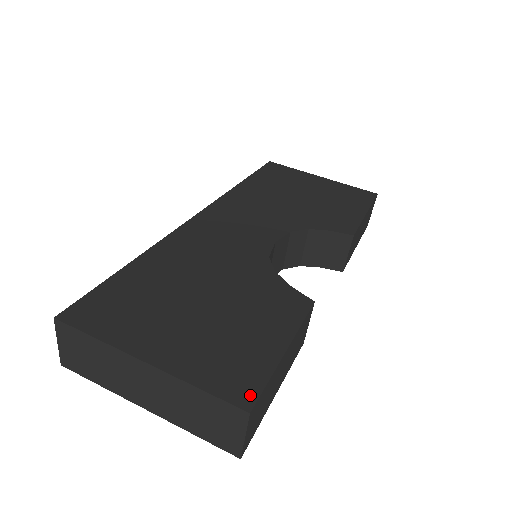
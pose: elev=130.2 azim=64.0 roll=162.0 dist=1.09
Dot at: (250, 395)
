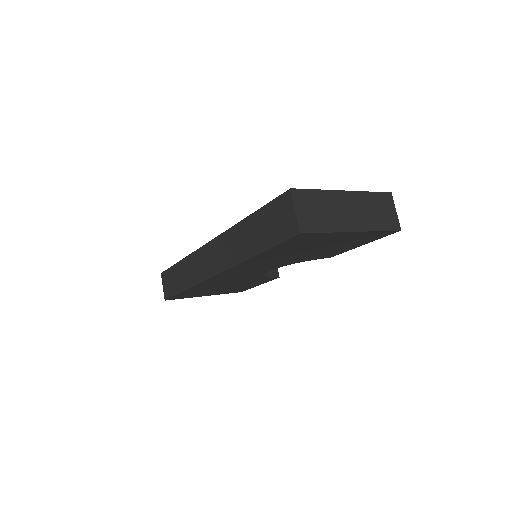
Dot at: occluded
